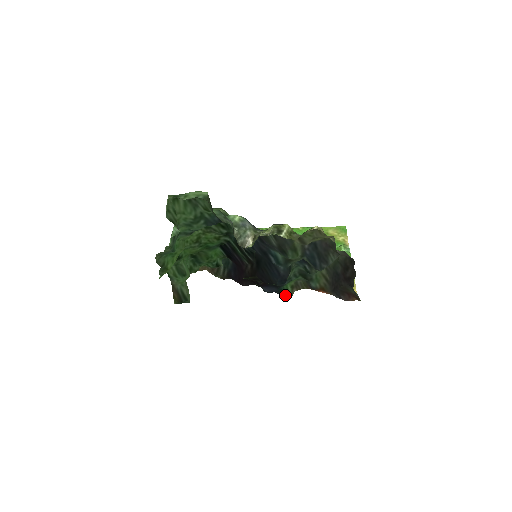
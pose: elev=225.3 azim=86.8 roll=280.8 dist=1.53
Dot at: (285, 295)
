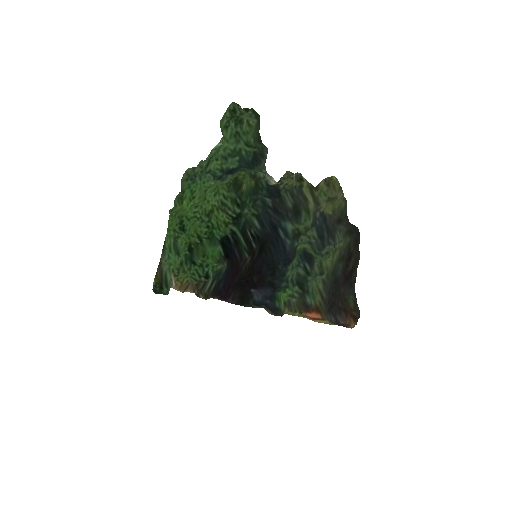
Dot at: (278, 306)
